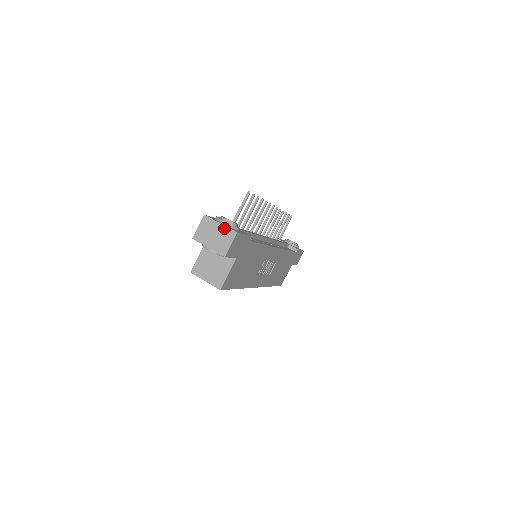
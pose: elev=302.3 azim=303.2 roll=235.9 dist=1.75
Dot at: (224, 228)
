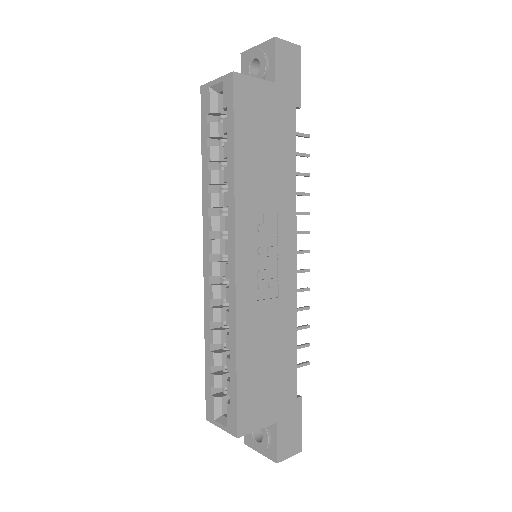
Dot at: occluded
